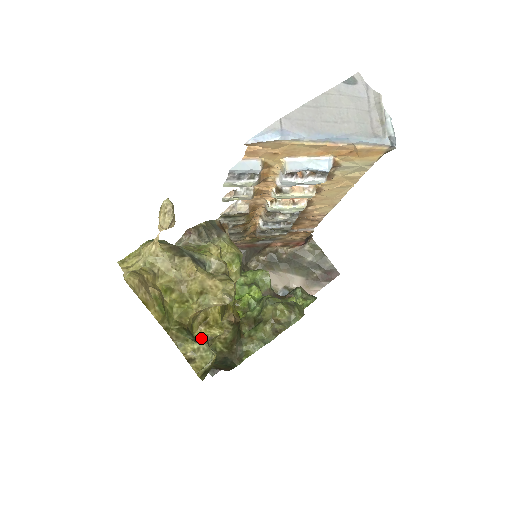
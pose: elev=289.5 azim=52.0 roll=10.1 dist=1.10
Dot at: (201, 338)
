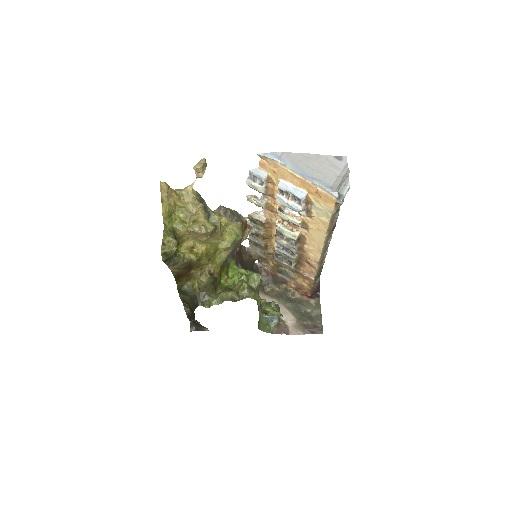
Dot at: (182, 253)
